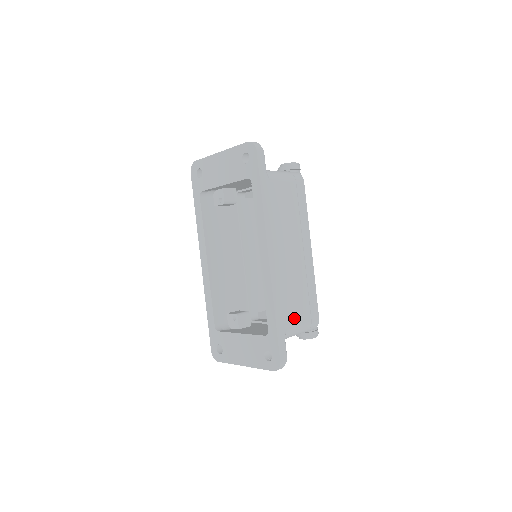
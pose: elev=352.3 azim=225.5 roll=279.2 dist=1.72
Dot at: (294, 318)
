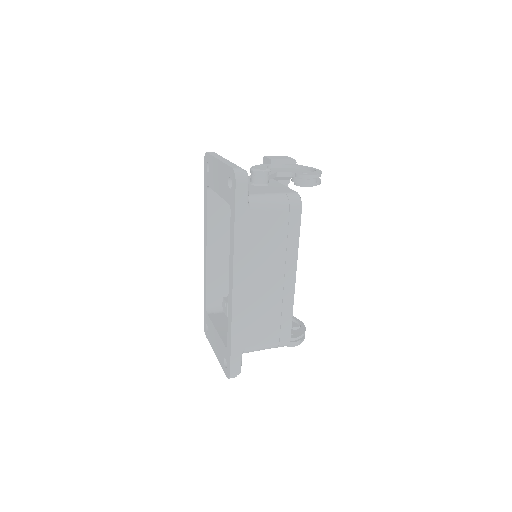
Dot at: (257, 339)
